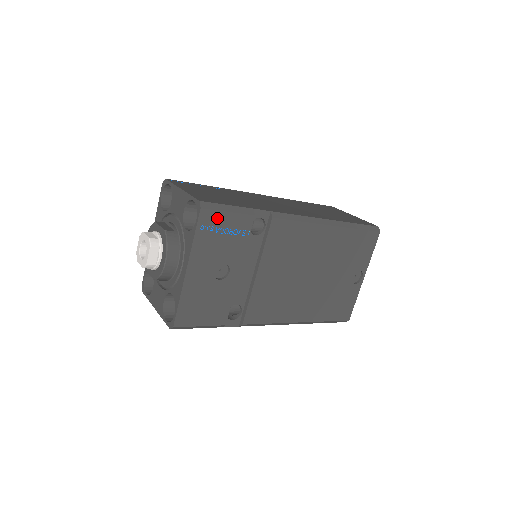
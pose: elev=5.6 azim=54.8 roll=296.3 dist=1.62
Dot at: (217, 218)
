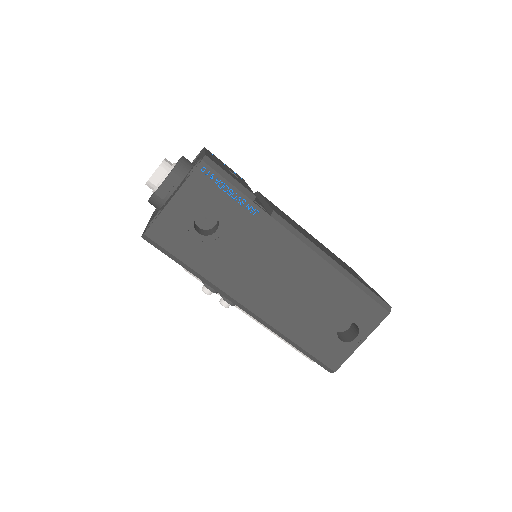
Dot at: occluded
